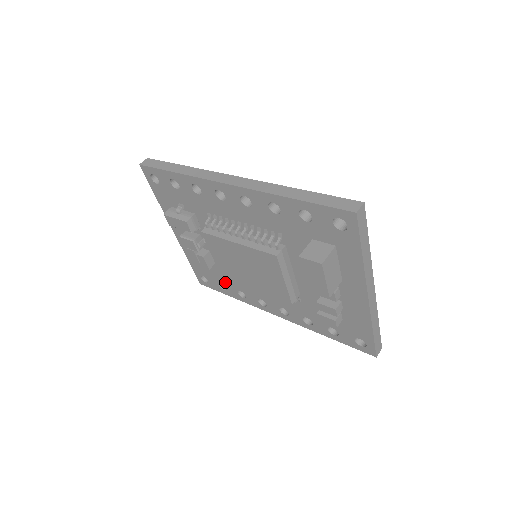
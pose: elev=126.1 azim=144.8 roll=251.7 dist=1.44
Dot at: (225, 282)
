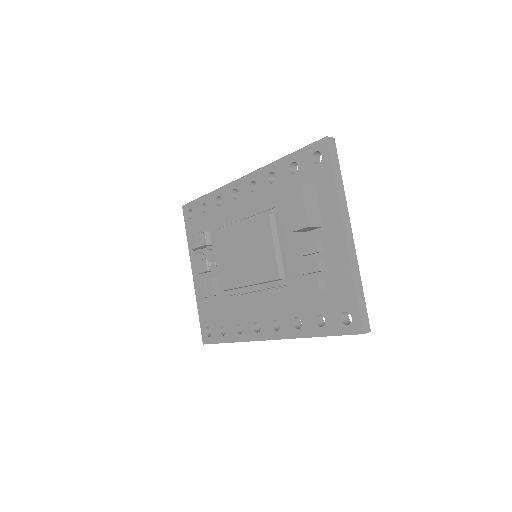
Dot at: (226, 320)
